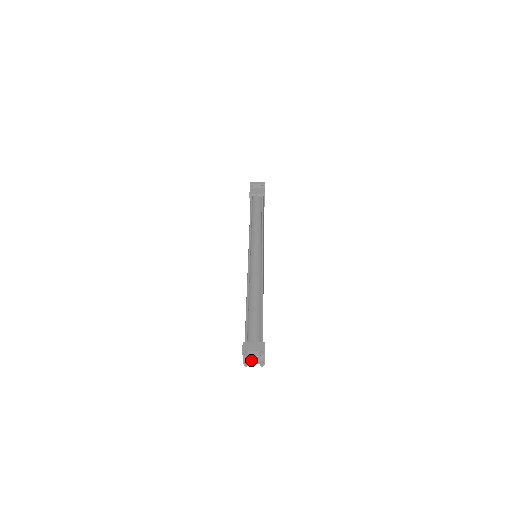
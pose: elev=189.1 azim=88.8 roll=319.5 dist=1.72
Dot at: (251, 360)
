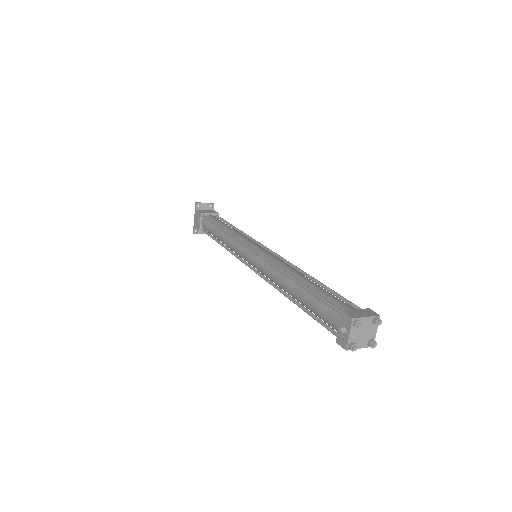
Dot at: (358, 339)
